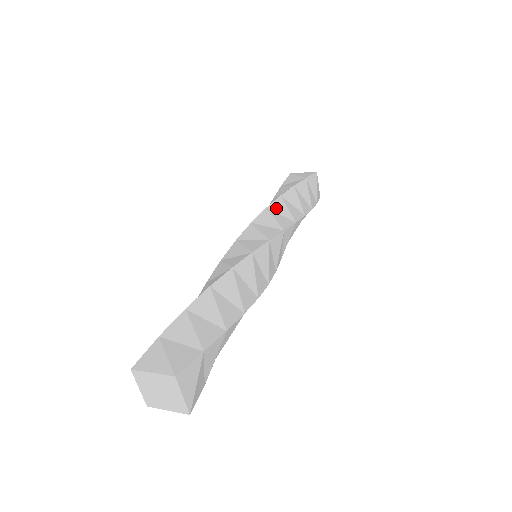
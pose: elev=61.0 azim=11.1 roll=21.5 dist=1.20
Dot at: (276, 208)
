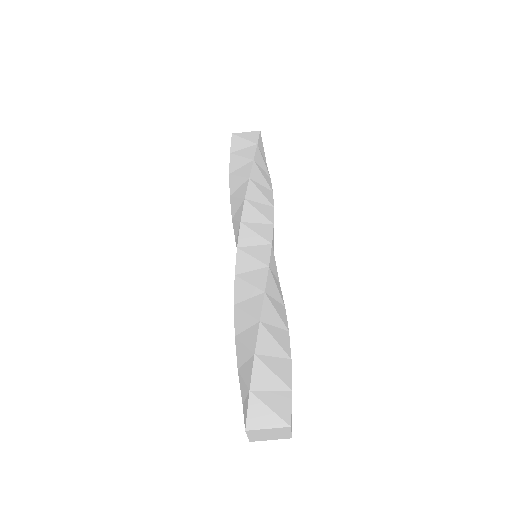
Dot at: (252, 196)
